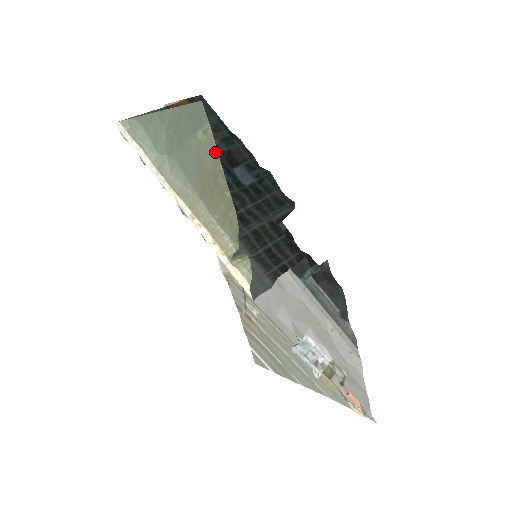
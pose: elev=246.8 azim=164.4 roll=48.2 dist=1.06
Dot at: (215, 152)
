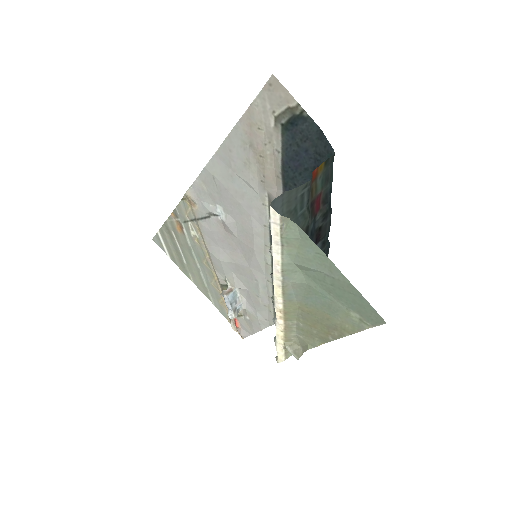
Dot at: (354, 330)
